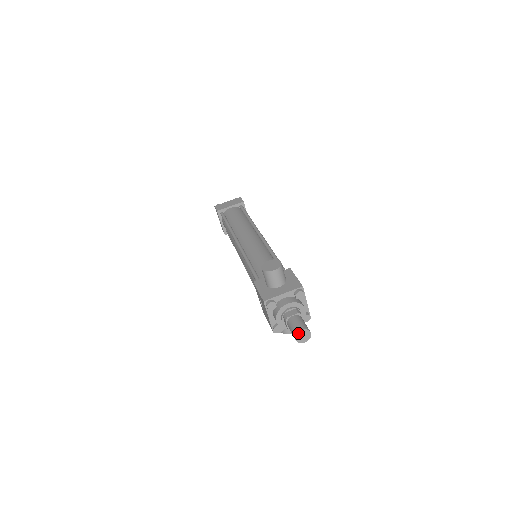
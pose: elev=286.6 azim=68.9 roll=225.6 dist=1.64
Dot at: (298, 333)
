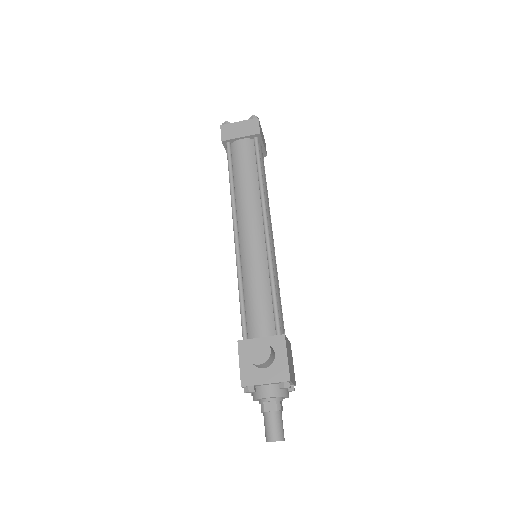
Dot at: occluded
